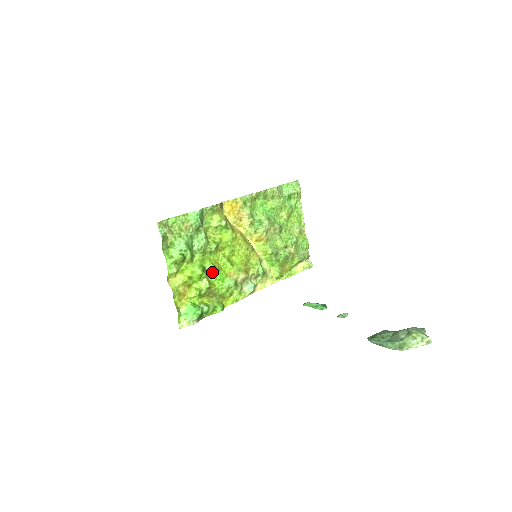
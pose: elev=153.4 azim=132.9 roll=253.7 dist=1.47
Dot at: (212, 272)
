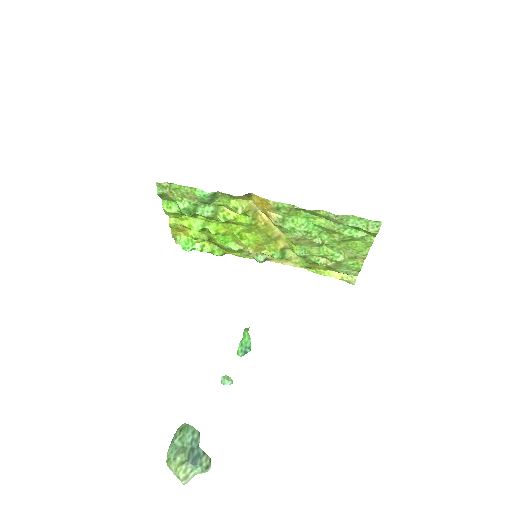
Dot at: (215, 233)
